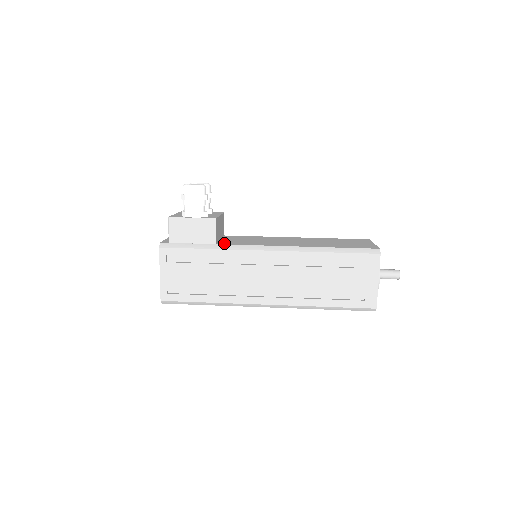
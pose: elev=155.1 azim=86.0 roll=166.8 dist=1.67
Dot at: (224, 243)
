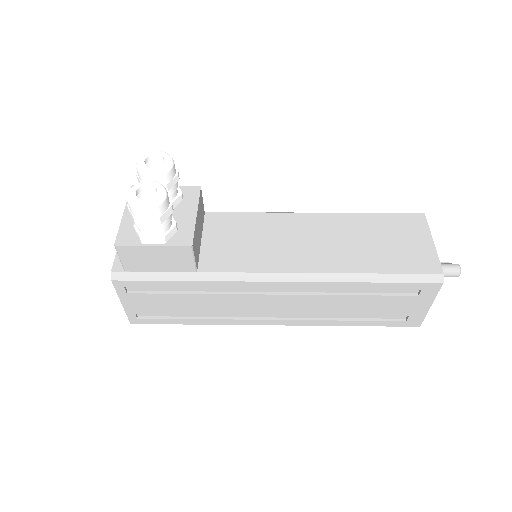
Dot at: (208, 266)
